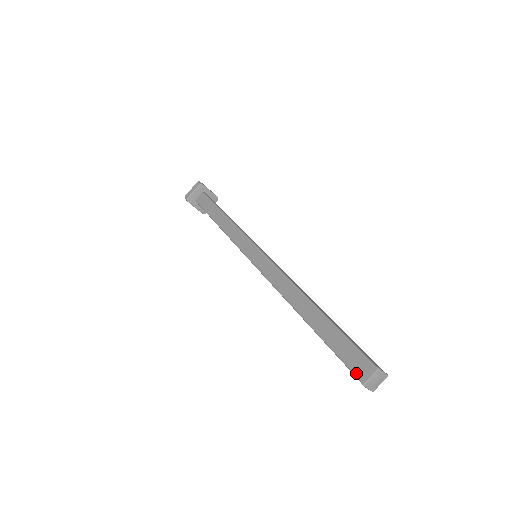
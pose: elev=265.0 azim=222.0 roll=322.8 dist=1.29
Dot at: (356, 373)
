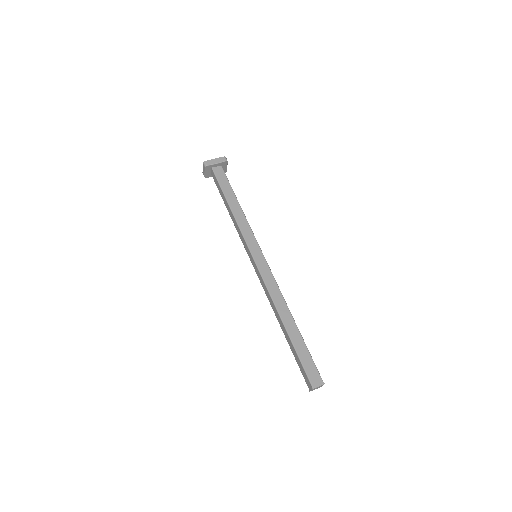
Dot at: (306, 383)
